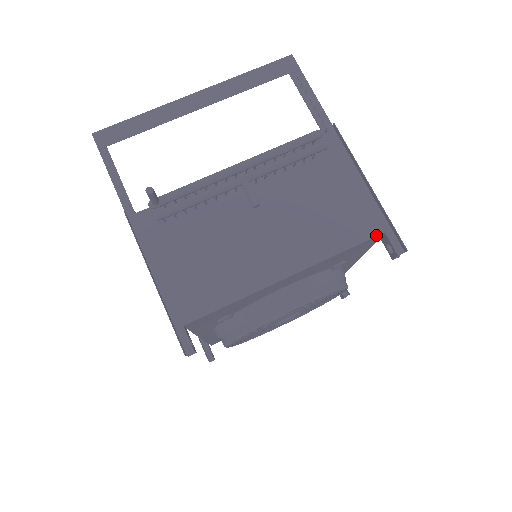
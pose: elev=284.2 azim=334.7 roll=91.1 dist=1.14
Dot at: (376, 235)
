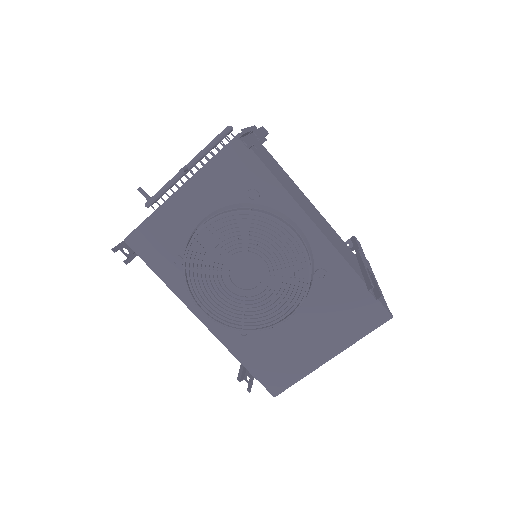
Dot at: (232, 140)
